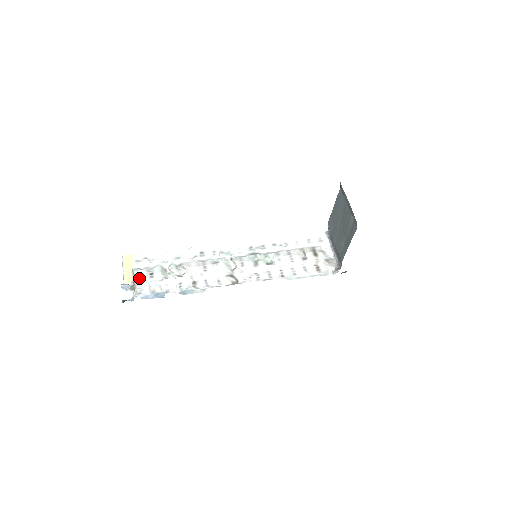
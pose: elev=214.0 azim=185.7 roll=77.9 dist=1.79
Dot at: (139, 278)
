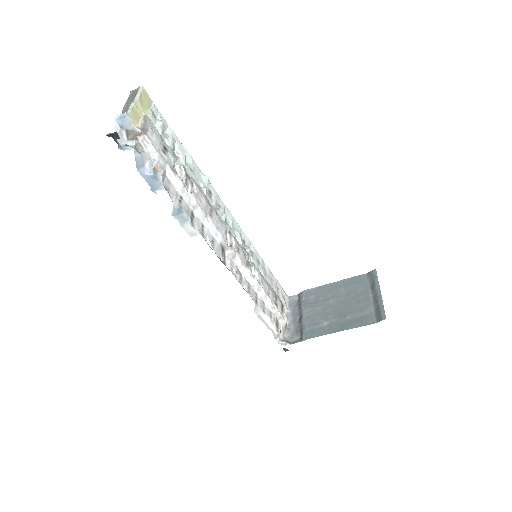
Dot at: (152, 134)
